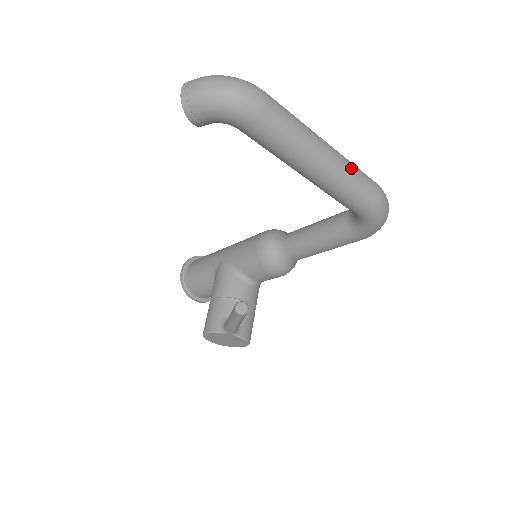
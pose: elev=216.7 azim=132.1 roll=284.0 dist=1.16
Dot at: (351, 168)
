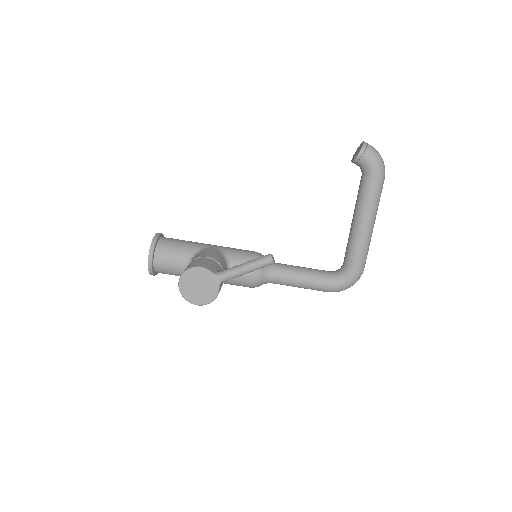
Dot at: occluded
